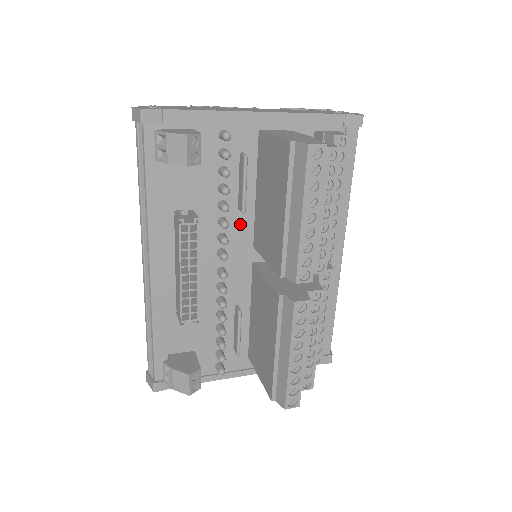
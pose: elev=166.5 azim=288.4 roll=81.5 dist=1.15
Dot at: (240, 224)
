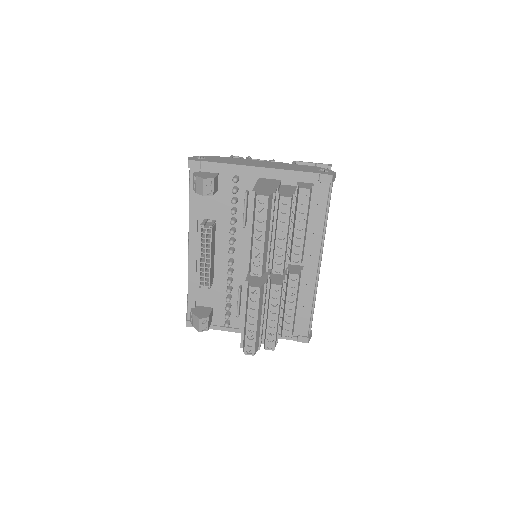
Dot at: (245, 234)
